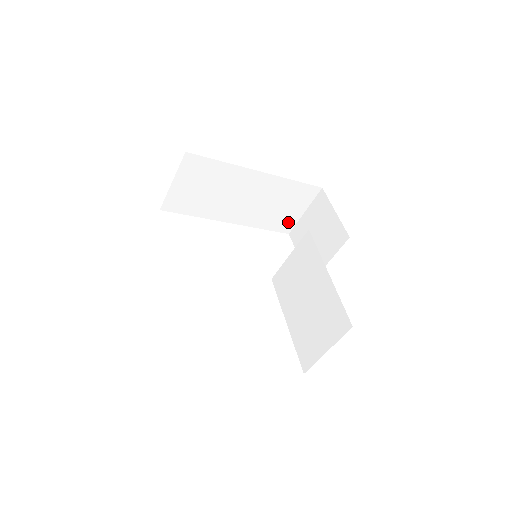
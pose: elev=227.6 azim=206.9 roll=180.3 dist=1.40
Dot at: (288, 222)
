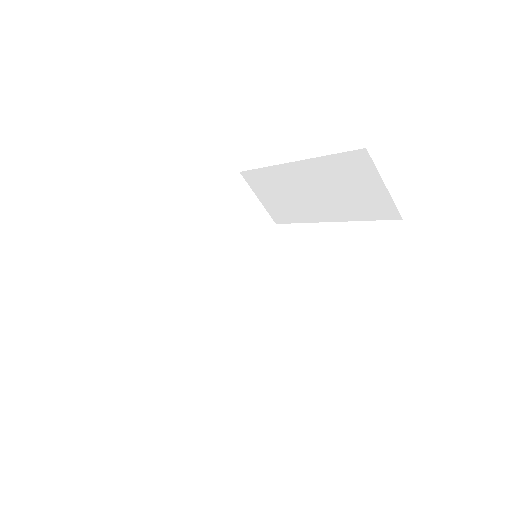
Dot at: (383, 204)
